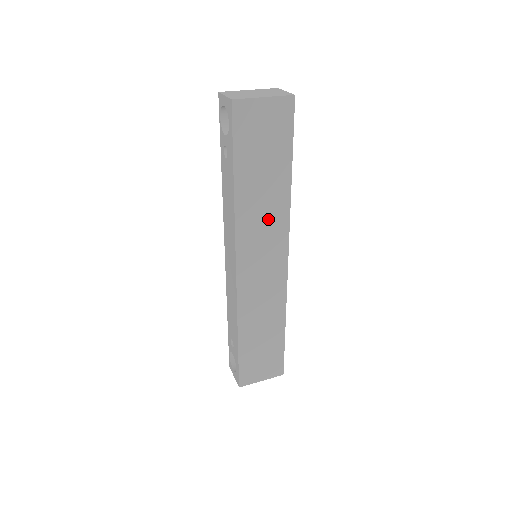
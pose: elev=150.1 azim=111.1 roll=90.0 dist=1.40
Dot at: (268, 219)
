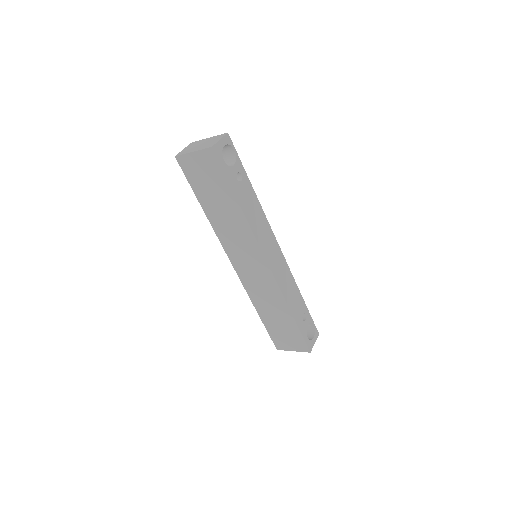
Dot at: (237, 233)
